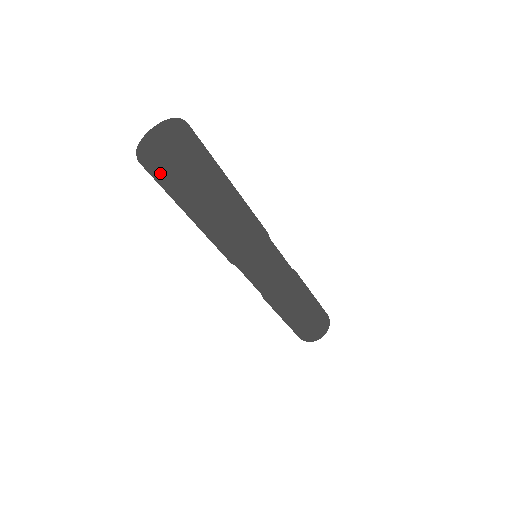
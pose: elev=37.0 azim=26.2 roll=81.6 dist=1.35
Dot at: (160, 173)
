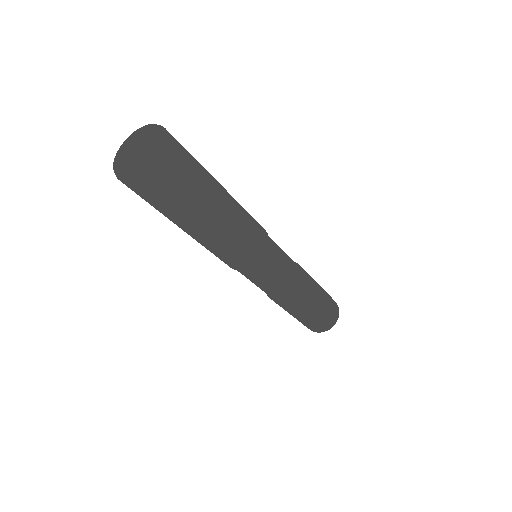
Dot at: (138, 189)
